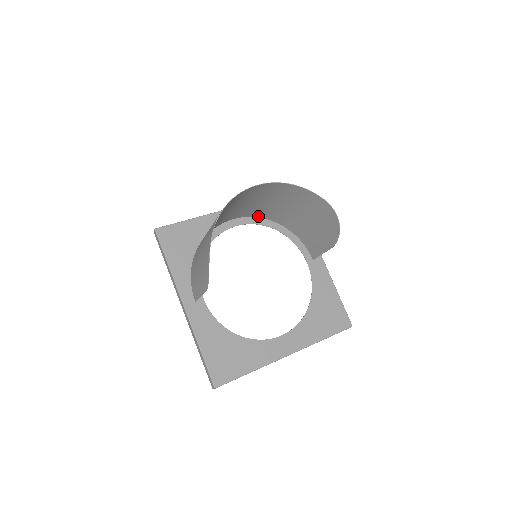
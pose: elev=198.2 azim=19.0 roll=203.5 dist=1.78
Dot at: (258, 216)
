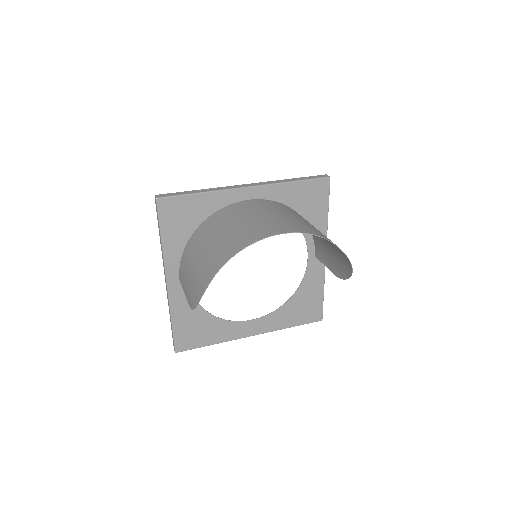
Dot at: (277, 203)
